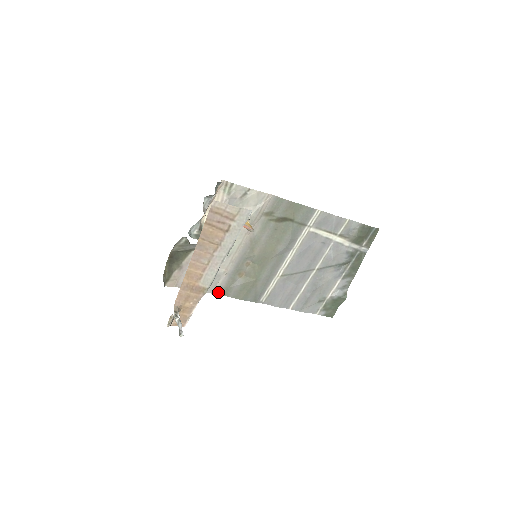
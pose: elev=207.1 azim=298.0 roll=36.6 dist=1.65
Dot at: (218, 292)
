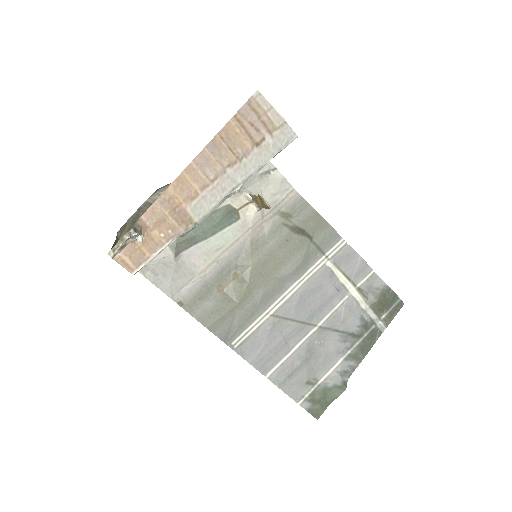
Dot at: (180, 301)
